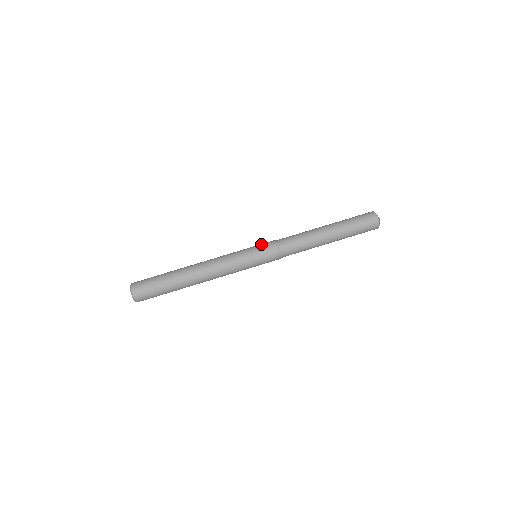
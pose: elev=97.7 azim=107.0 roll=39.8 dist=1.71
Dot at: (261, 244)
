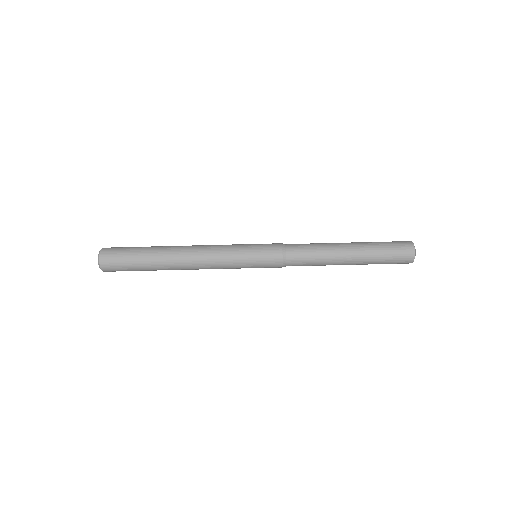
Dot at: (266, 244)
